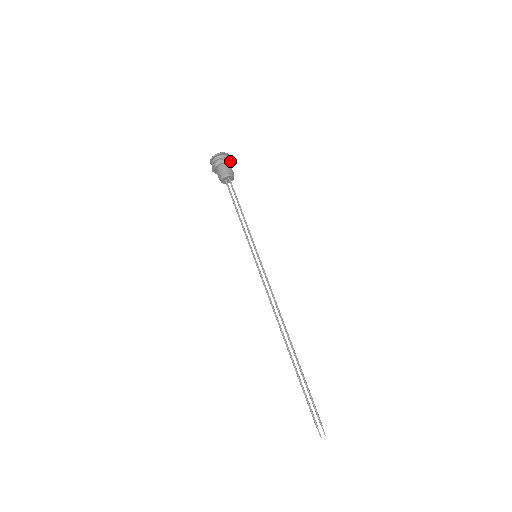
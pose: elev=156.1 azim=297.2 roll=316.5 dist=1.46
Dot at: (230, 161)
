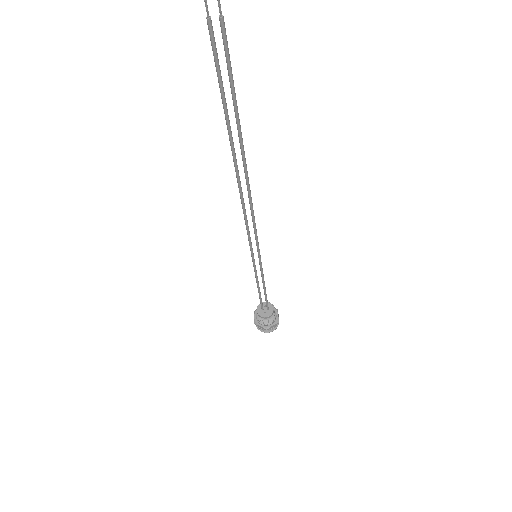
Dot at: occluded
